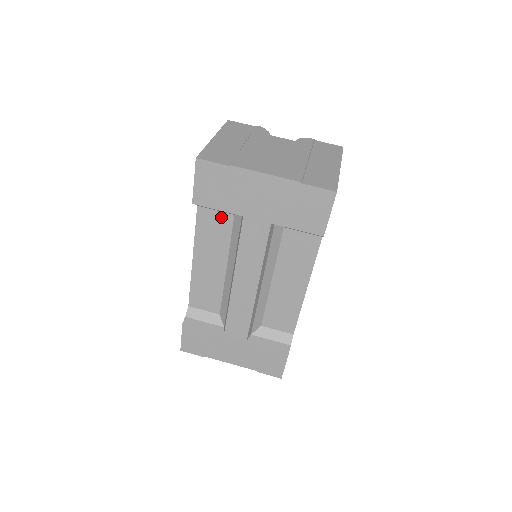
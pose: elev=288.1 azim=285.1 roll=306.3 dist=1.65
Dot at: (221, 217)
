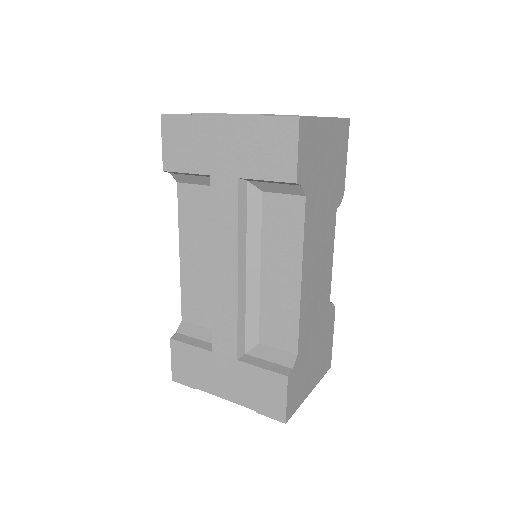
Dot at: (200, 192)
